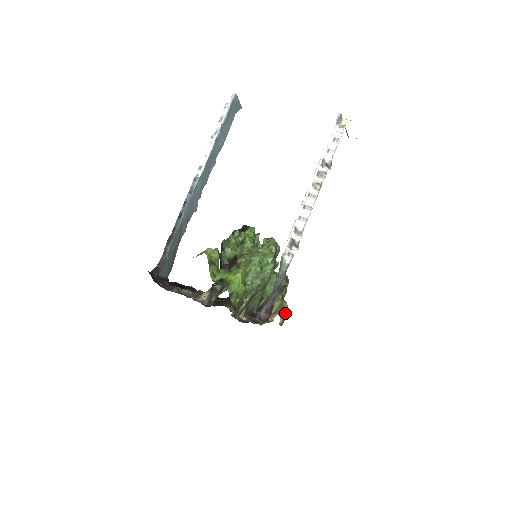
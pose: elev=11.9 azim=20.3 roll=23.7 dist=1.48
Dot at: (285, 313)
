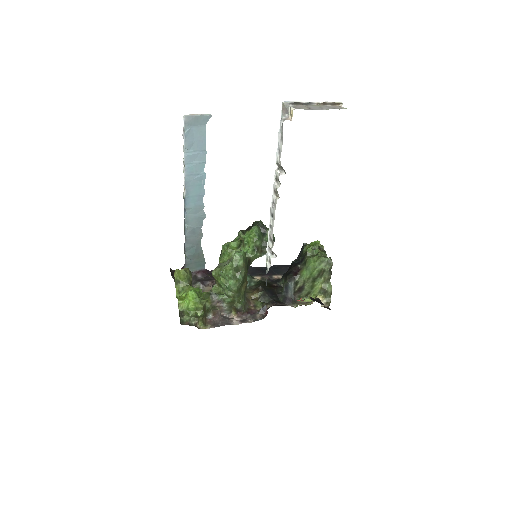
Dot at: (330, 296)
